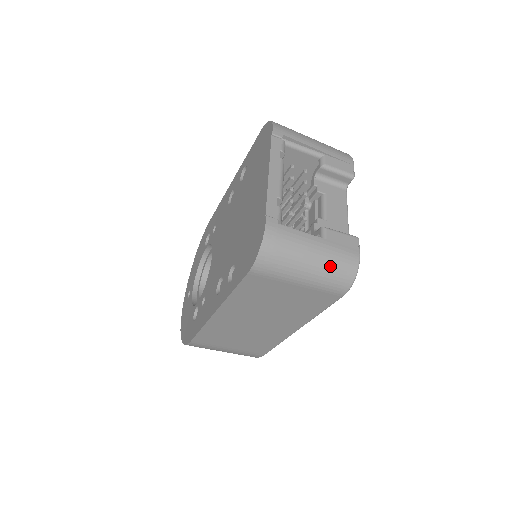
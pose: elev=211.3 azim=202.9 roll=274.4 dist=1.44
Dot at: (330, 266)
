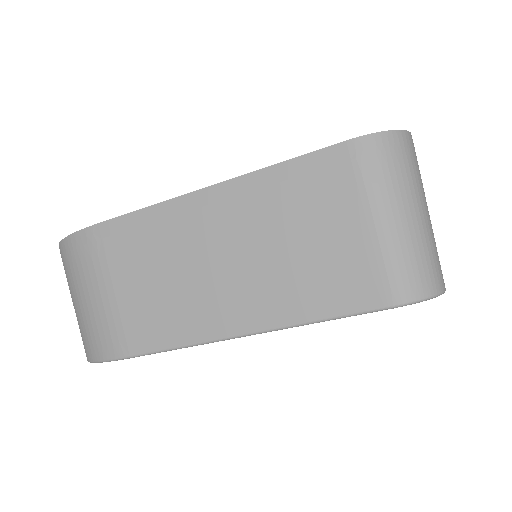
Dot at: (423, 247)
